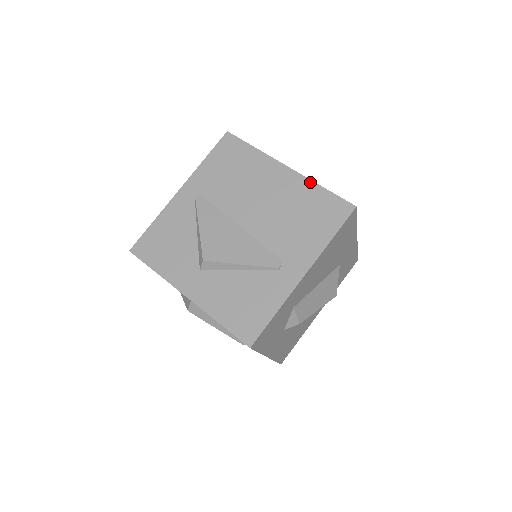
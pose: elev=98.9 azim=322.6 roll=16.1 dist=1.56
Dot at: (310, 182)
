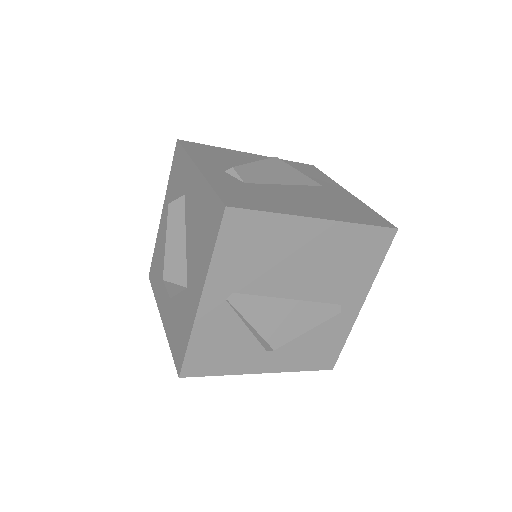
Dot at: (350, 225)
